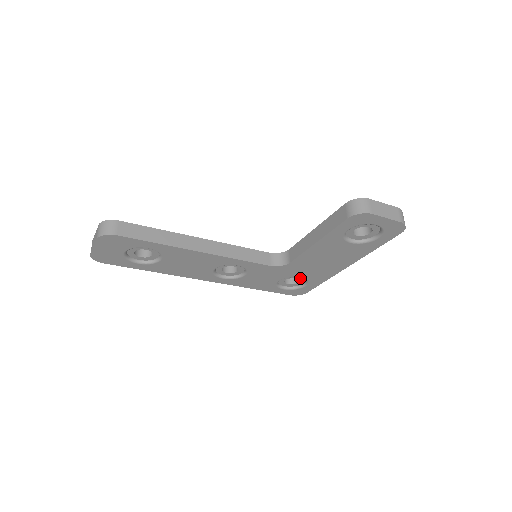
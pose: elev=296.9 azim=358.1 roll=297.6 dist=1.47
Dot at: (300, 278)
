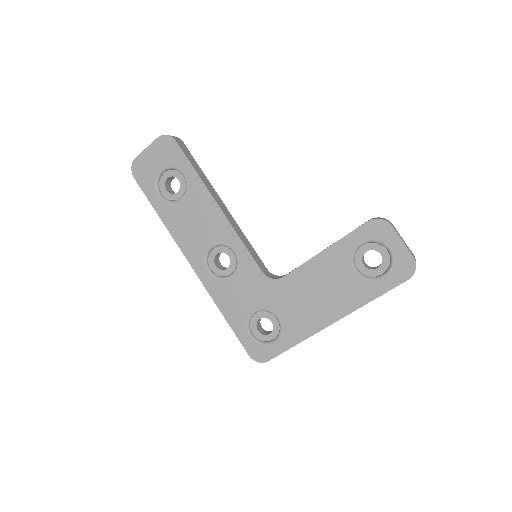
Dot at: (275, 325)
